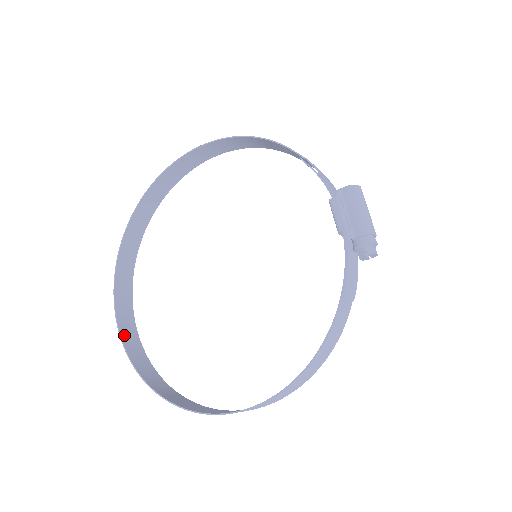
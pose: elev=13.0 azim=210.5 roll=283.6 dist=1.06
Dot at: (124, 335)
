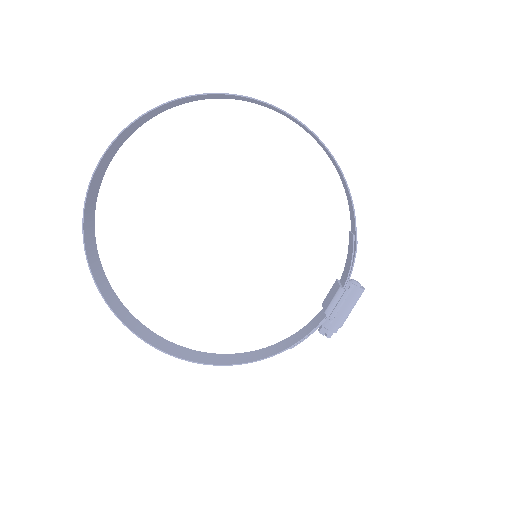
Dot at: (88, 202)
